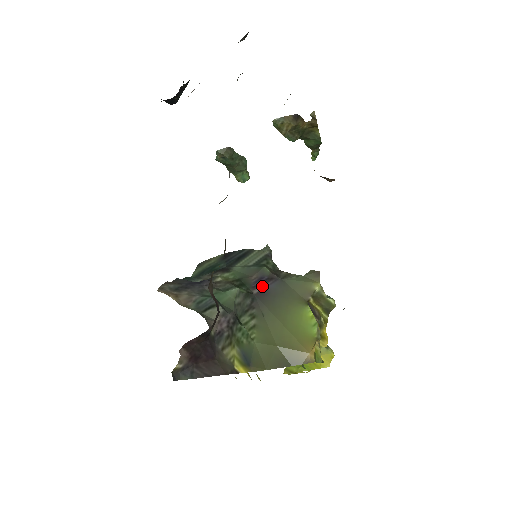
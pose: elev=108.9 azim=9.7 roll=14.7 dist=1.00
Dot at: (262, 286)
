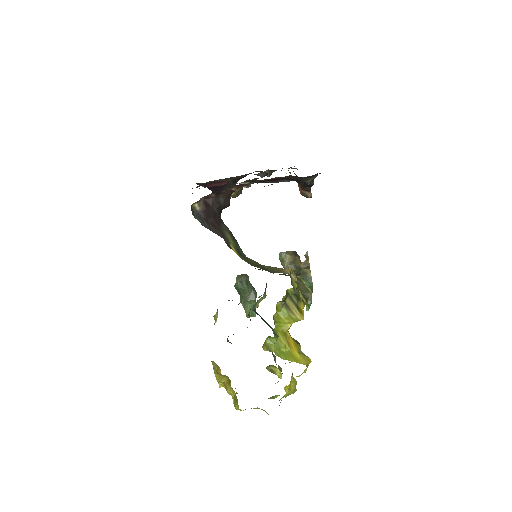
Dot at: occluded
